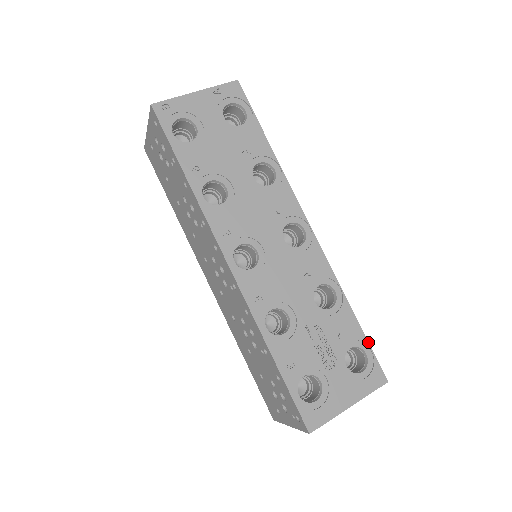
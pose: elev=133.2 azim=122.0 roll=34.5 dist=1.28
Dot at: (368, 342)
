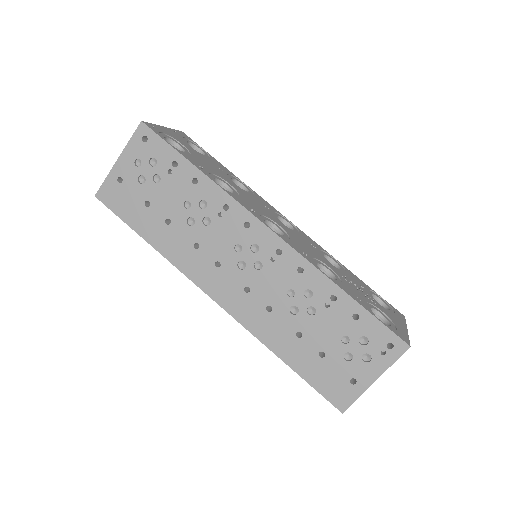
Dot at: (375, 292)
